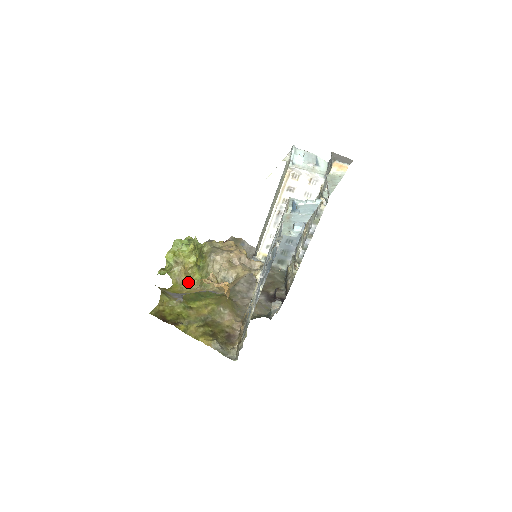
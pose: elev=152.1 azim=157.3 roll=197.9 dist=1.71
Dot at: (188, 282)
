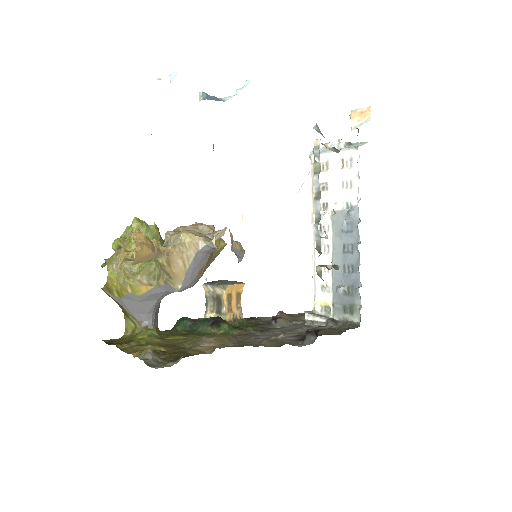
Dot at: (131, 271)
